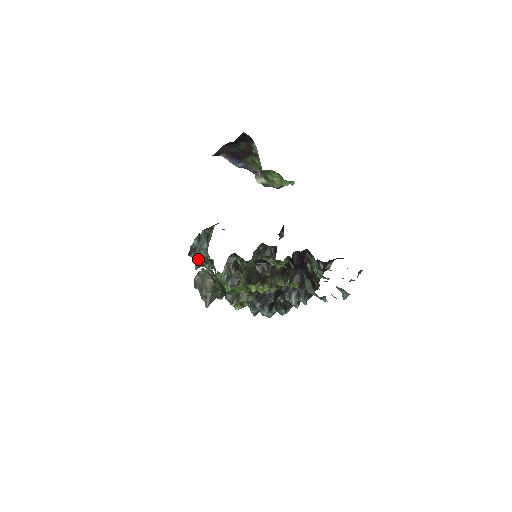
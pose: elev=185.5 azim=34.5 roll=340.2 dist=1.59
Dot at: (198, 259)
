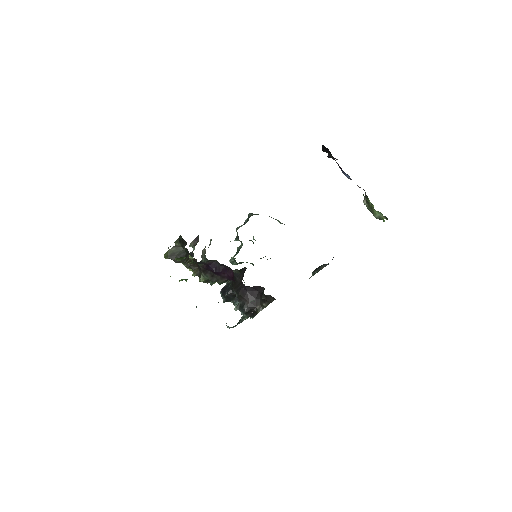
Dot at: occluded
